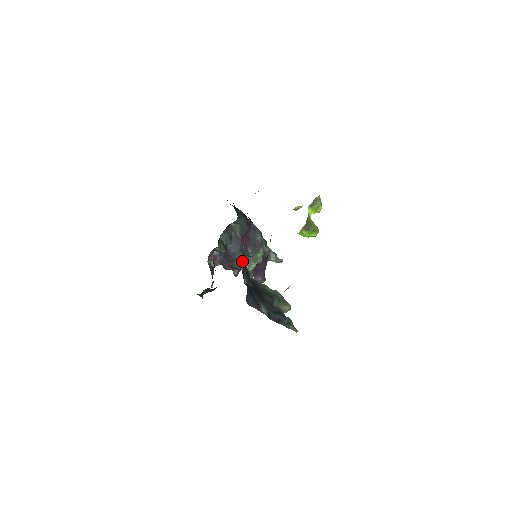
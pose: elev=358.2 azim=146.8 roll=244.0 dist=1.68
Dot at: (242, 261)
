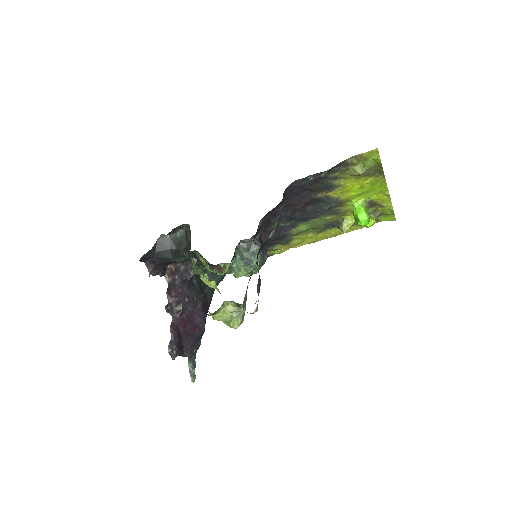
Dot at: occluded
